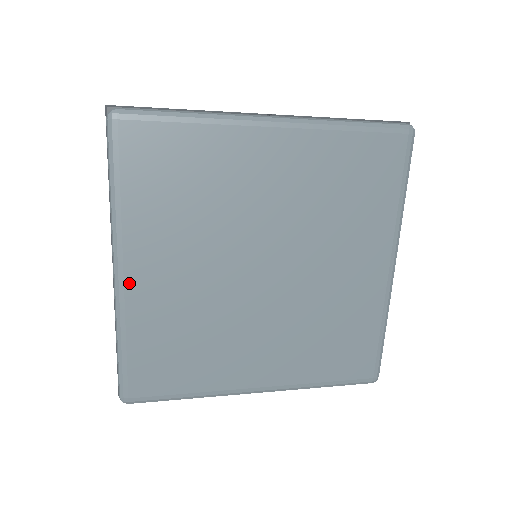
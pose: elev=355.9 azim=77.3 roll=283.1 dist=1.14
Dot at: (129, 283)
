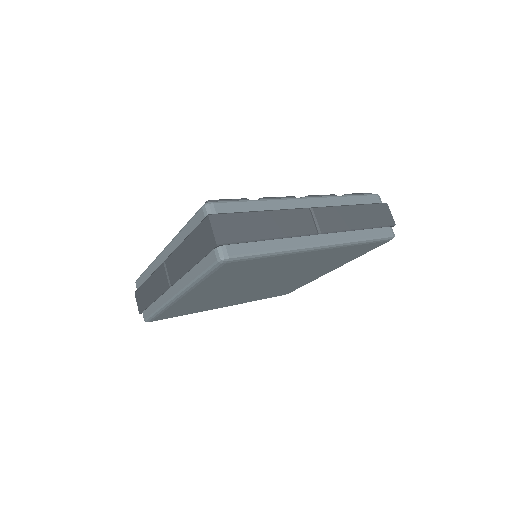
Dot at: (182, 299)
